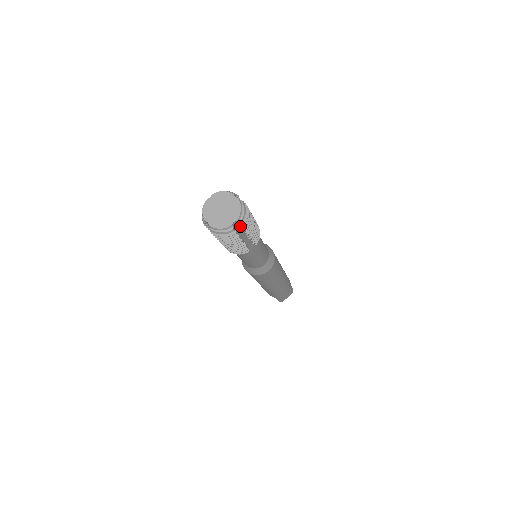
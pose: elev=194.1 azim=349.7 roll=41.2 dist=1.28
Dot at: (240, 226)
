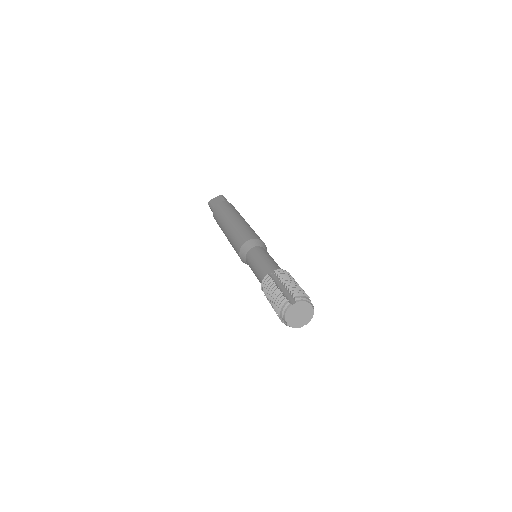
Dot at: occluded
